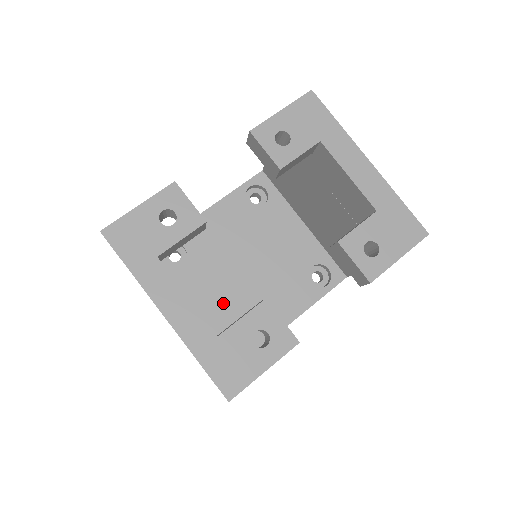
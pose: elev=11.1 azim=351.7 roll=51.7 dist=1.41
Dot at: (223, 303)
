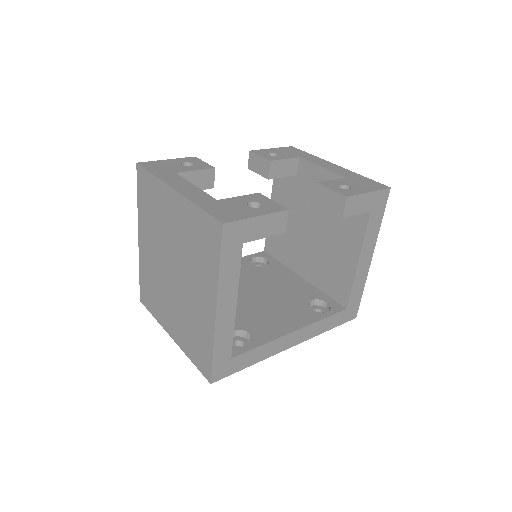
Dot at: occluded
